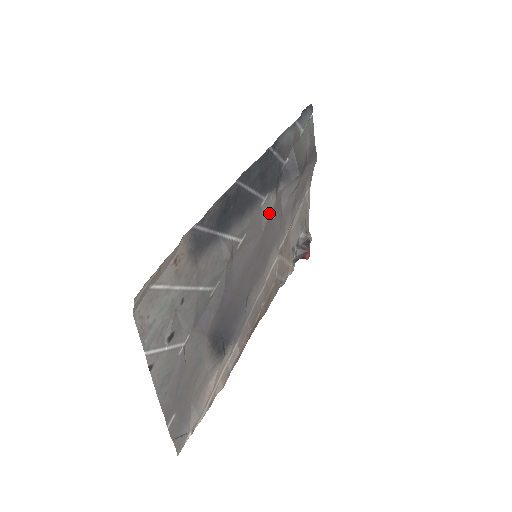
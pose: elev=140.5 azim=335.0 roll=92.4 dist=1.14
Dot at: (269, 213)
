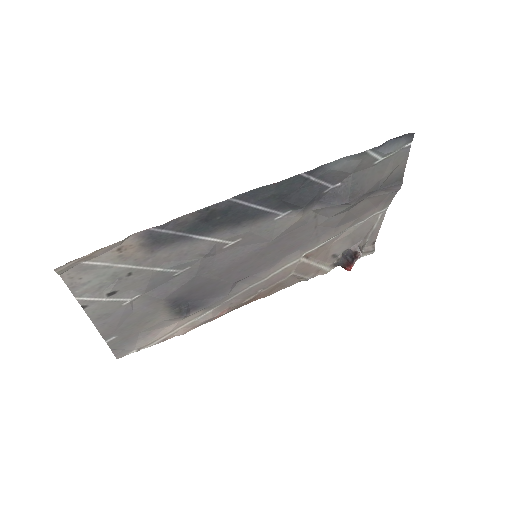
Dot at: (288, 226)
